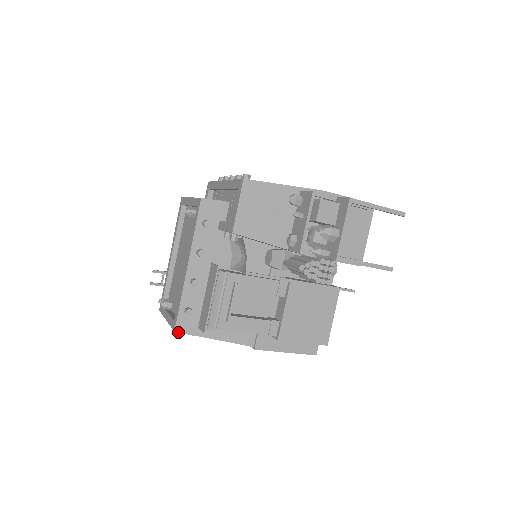
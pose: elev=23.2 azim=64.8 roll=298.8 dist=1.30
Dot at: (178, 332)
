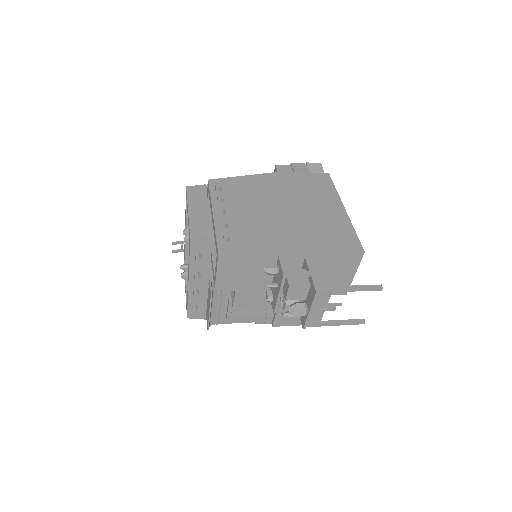
Dot at: (190, 318)
